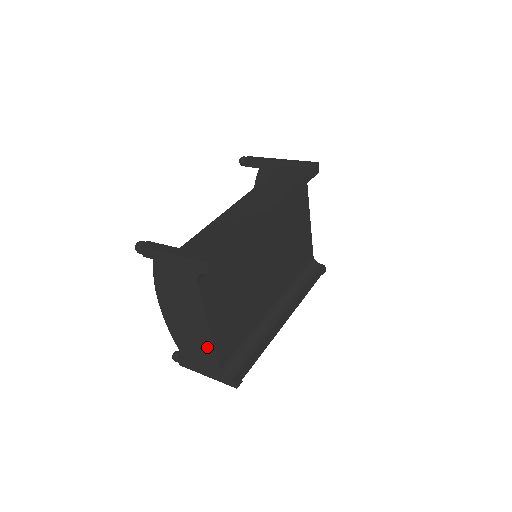
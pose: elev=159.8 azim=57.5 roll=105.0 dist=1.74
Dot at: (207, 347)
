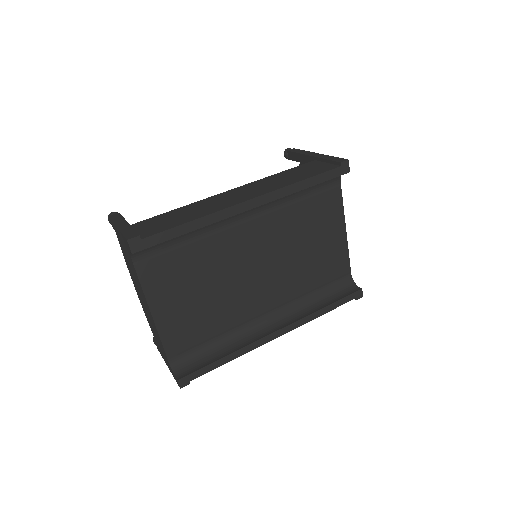
Dot at: (157, 334)
